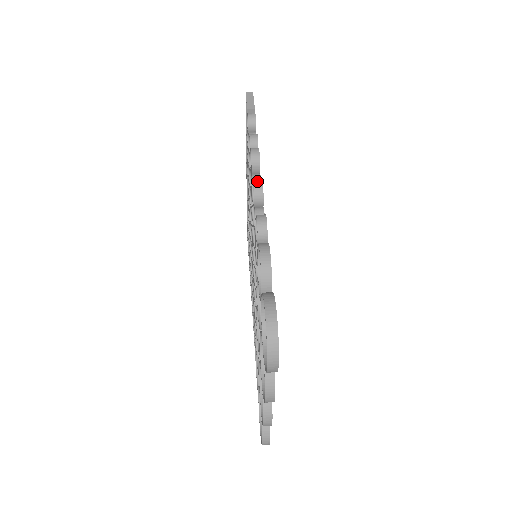
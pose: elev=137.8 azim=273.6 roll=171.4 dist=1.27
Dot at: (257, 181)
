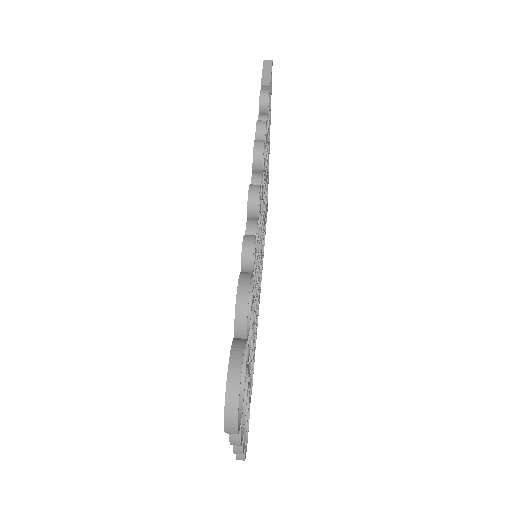
Dot at: (253, 189)
